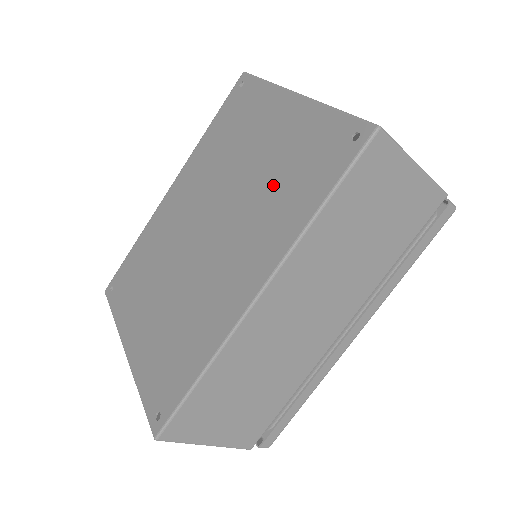
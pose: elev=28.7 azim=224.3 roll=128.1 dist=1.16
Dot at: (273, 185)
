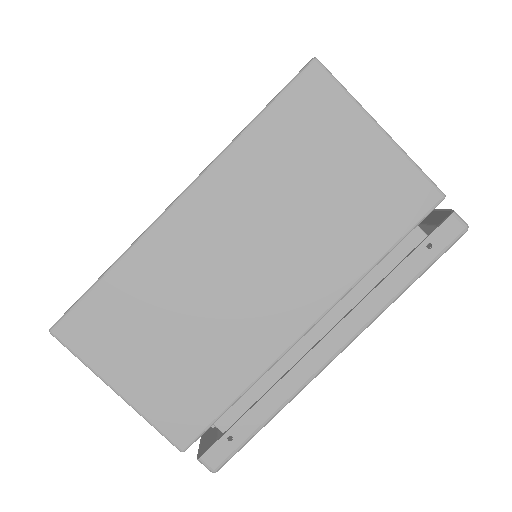
Dot at: occluded
